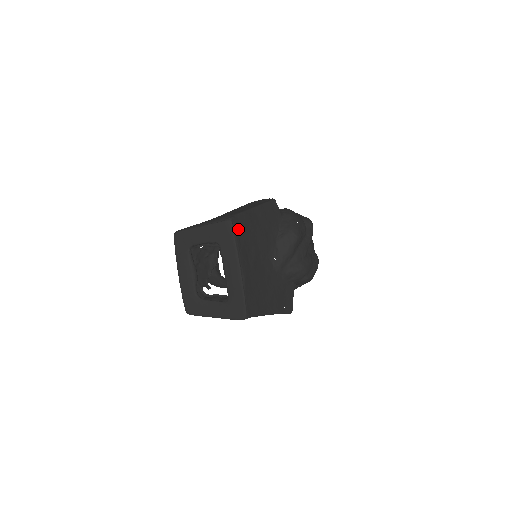
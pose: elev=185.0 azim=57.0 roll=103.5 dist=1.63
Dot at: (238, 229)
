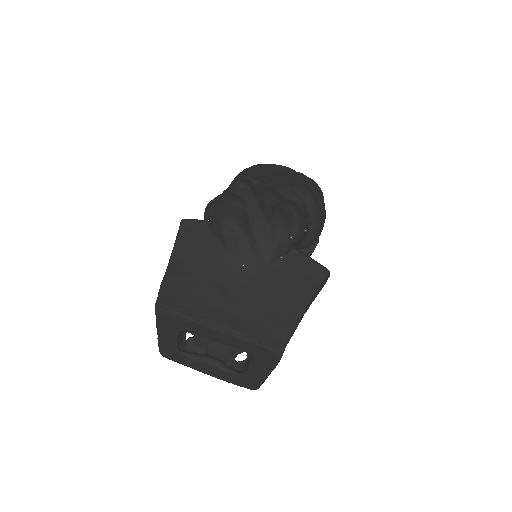
Dot at: (173, 302)
